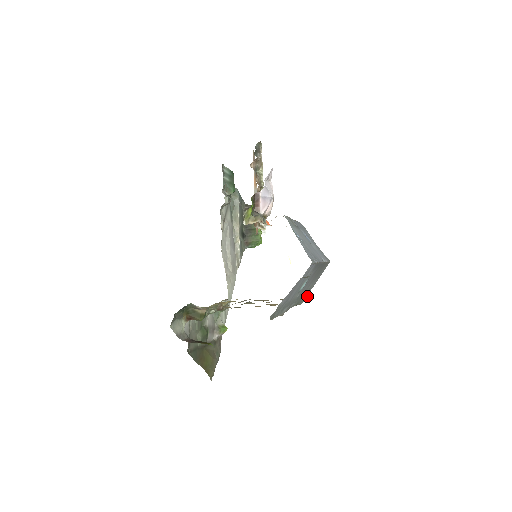
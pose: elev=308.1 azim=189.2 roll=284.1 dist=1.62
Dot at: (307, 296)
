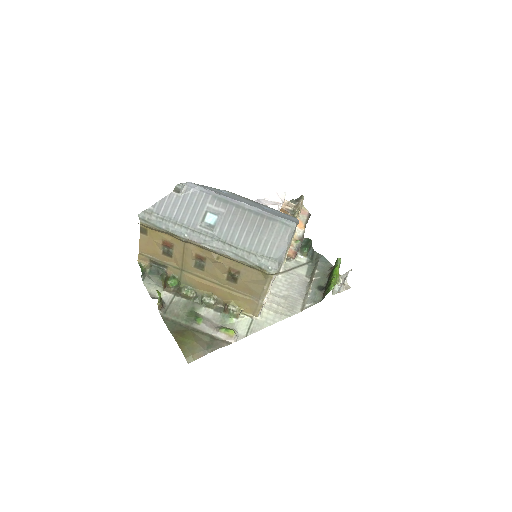
Dot at: (277, 265)
